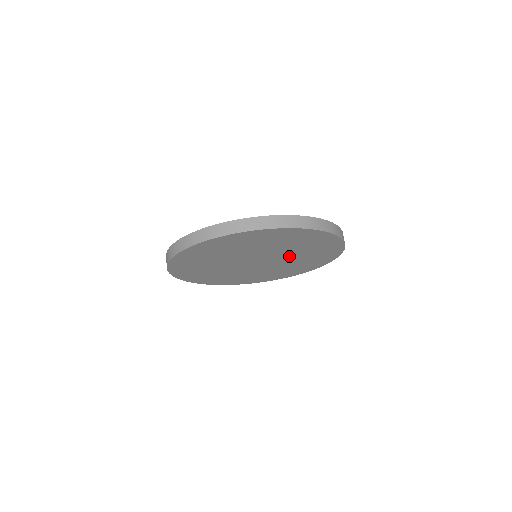
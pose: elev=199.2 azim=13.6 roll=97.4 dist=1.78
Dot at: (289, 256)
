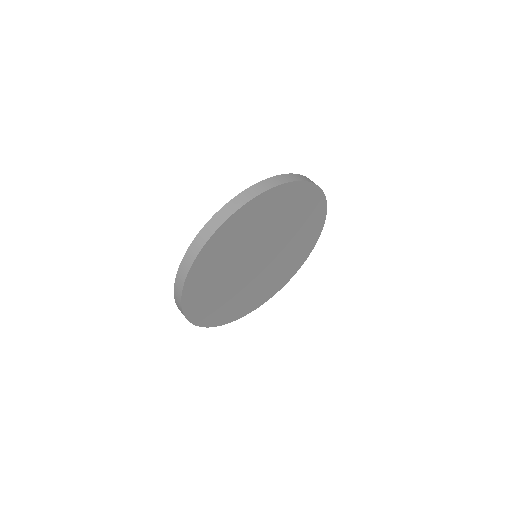
Dot at: (284, 247)
